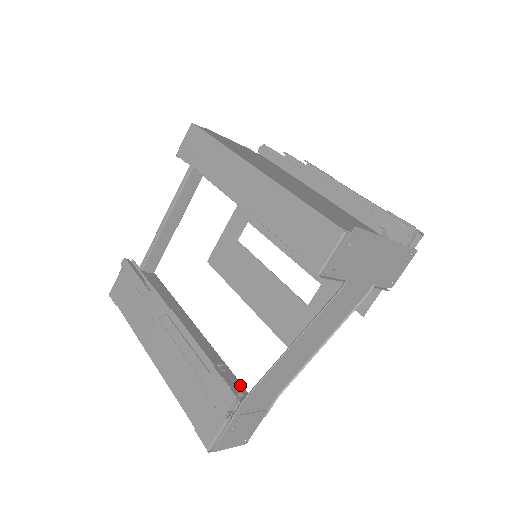
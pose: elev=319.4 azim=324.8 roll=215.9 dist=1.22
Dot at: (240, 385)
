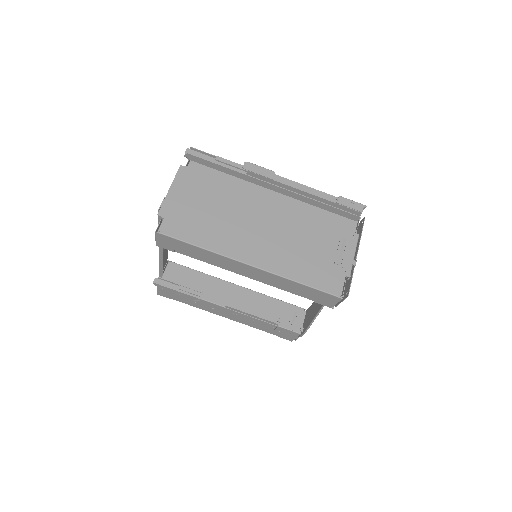
Dot at: (284, 304)
